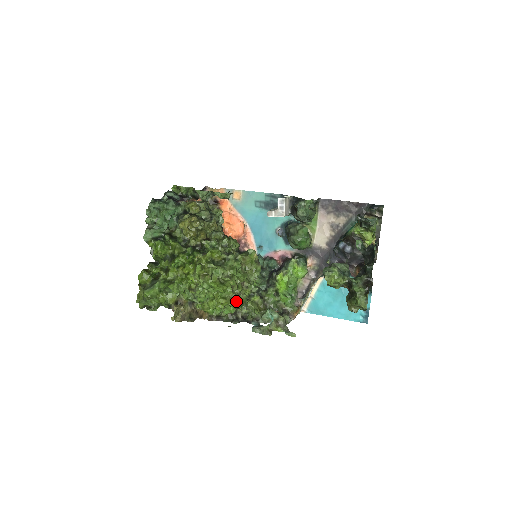
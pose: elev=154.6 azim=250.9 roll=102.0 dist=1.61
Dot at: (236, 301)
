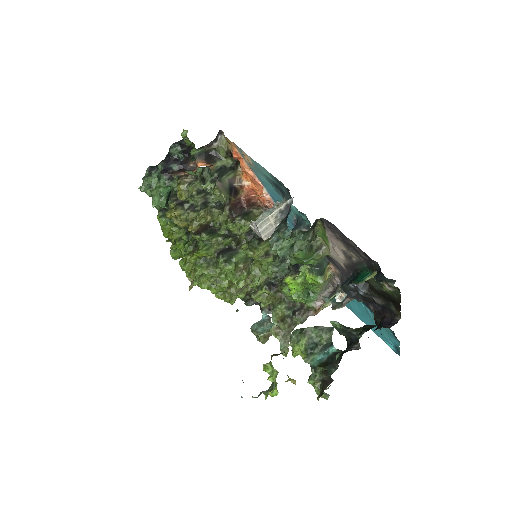
Dot at: (230, 303)
